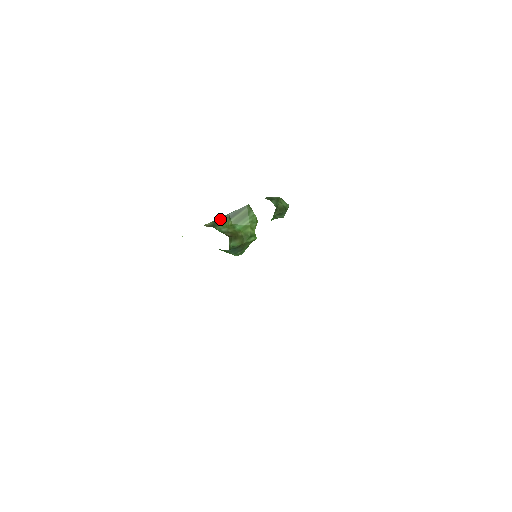
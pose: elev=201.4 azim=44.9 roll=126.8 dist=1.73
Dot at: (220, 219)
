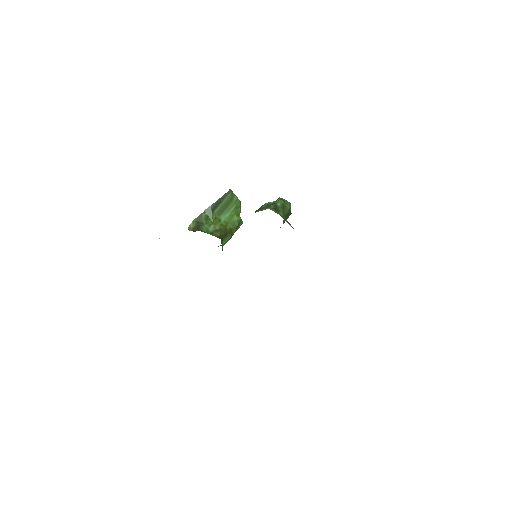
Dot at: (202, 215)
